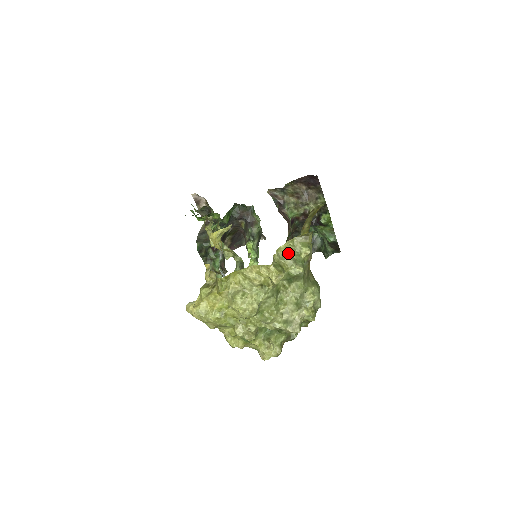
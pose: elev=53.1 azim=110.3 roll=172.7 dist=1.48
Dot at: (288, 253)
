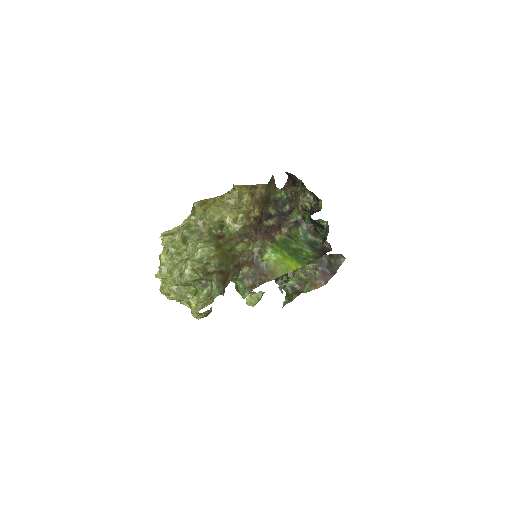
Dot at: (184, 225)
